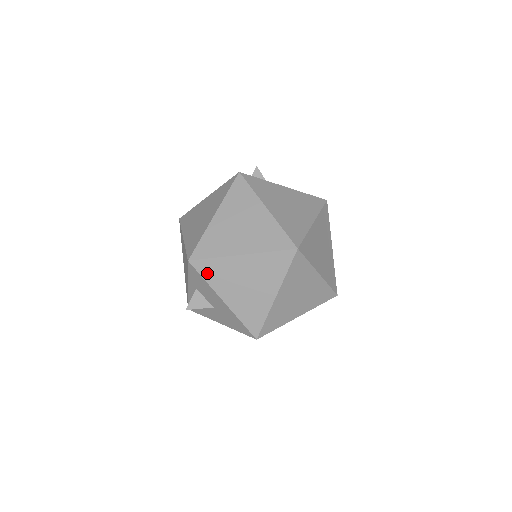
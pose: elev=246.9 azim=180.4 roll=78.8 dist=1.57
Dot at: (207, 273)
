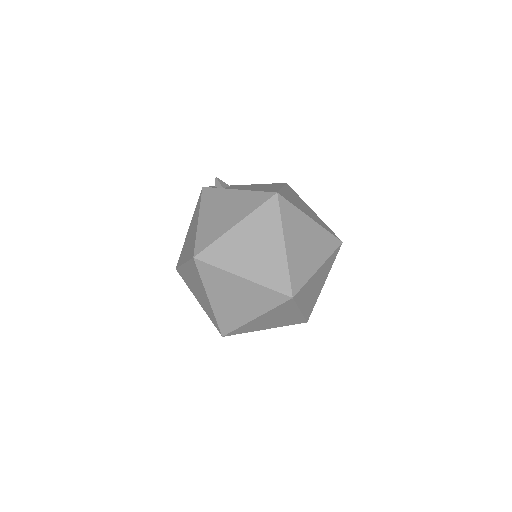
Dot at: (184, 278)
